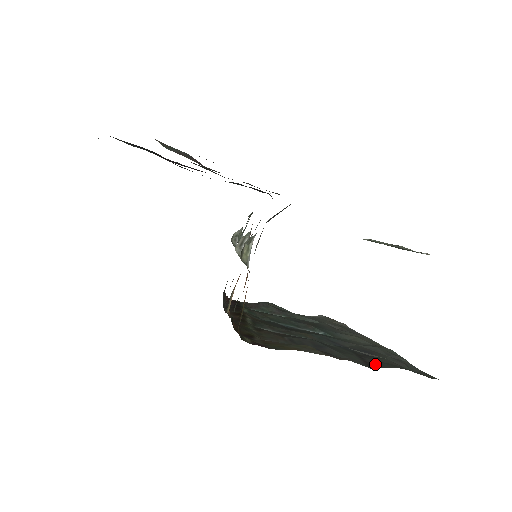
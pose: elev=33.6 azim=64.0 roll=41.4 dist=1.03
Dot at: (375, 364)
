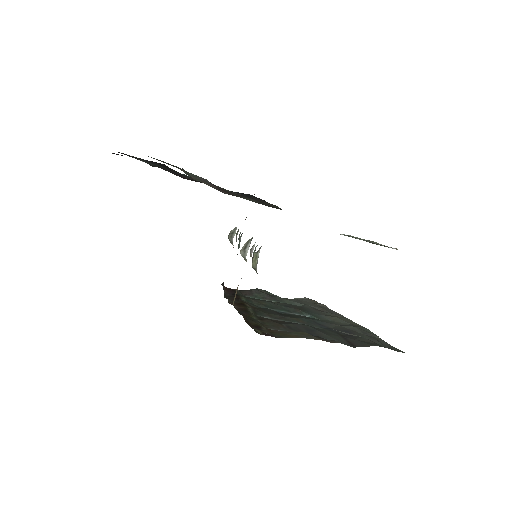
Dot at: (356, 343)
